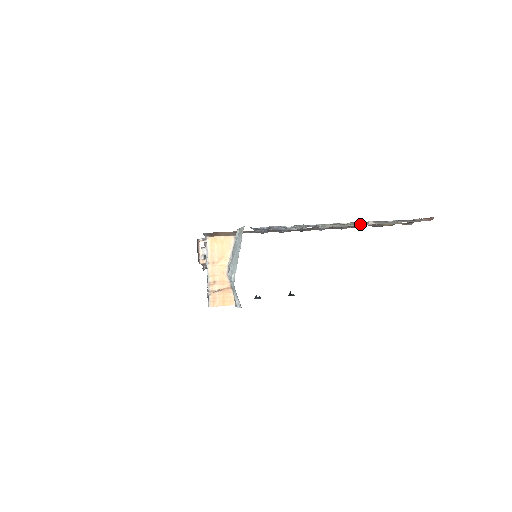
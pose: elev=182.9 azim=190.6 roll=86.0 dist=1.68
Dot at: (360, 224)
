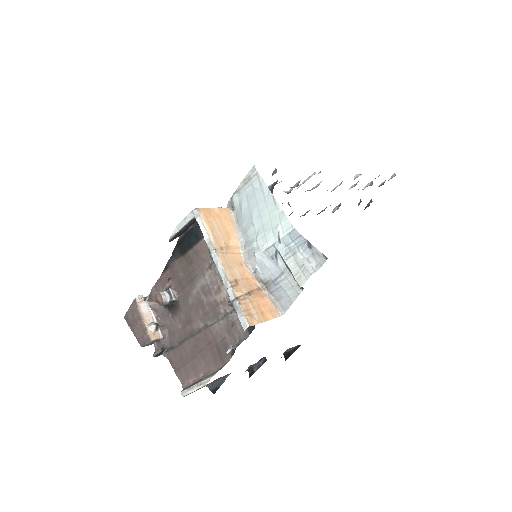
Dot at: occluded
